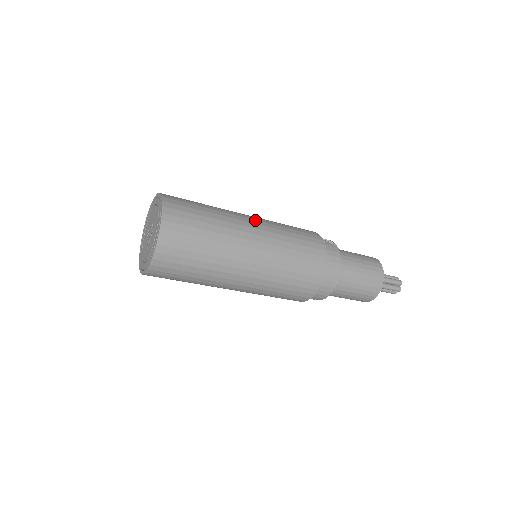
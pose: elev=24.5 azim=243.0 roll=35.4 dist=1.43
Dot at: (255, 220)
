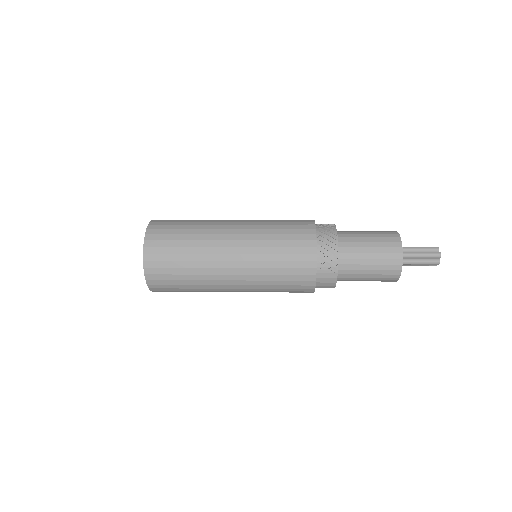
Dot at: (237, 269)
